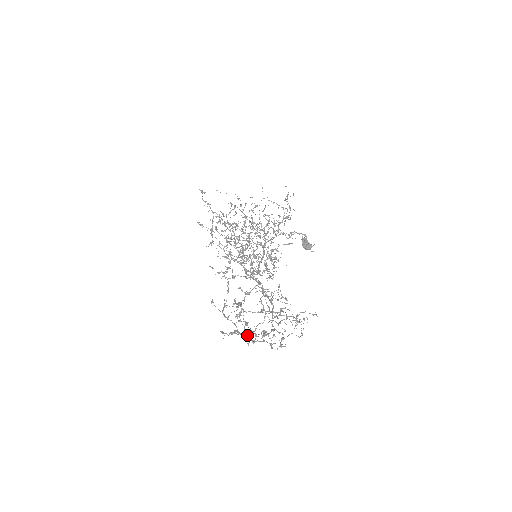
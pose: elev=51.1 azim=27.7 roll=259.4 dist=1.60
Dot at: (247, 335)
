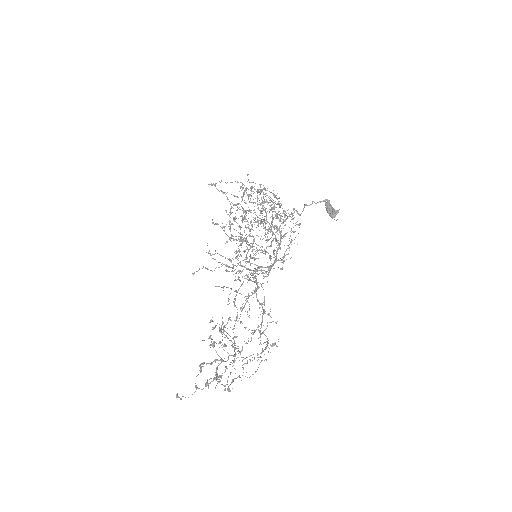
Dot at: (178, 396)
